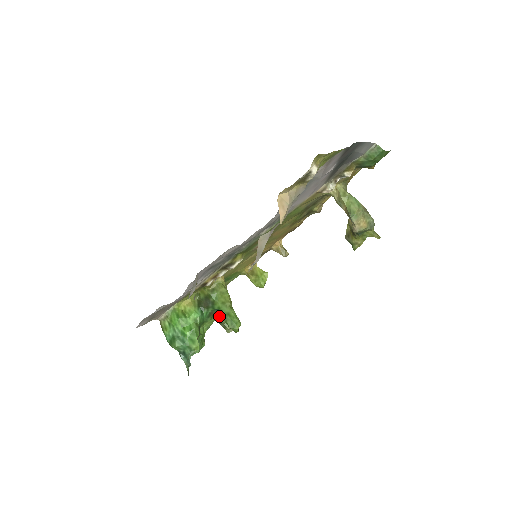
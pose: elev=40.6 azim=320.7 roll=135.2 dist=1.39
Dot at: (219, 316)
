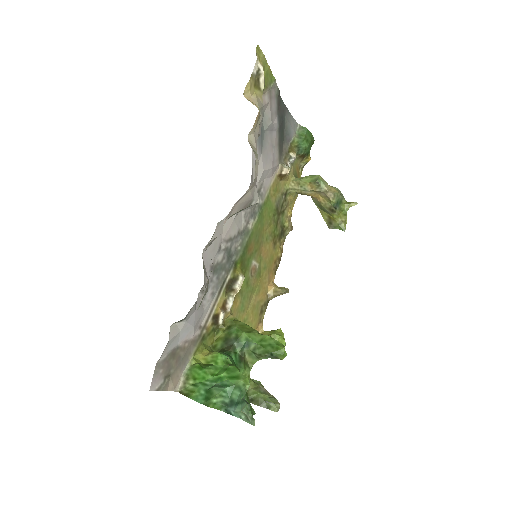
Dot at: (253, 363)
